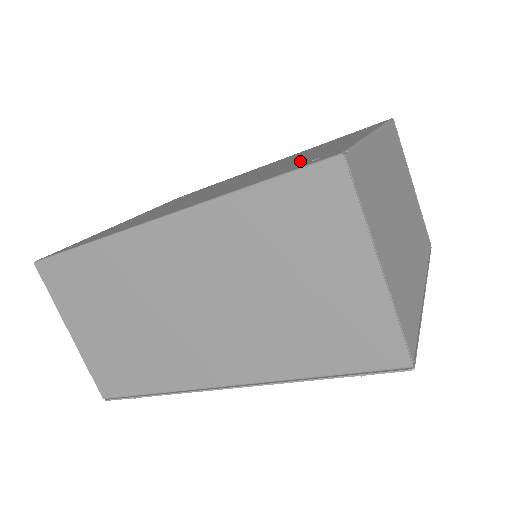
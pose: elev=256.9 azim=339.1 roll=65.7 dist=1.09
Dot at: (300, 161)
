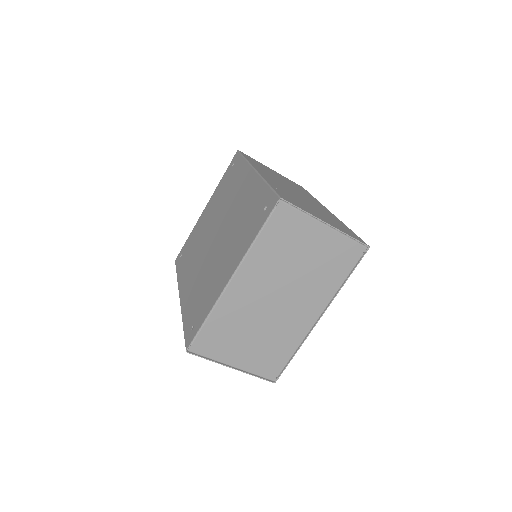
Dot at: (203, 298)
